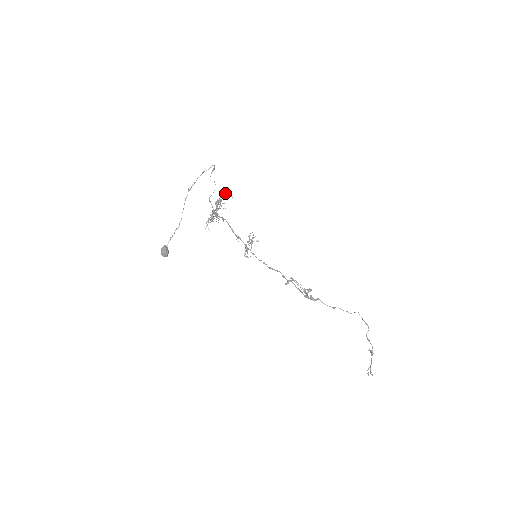
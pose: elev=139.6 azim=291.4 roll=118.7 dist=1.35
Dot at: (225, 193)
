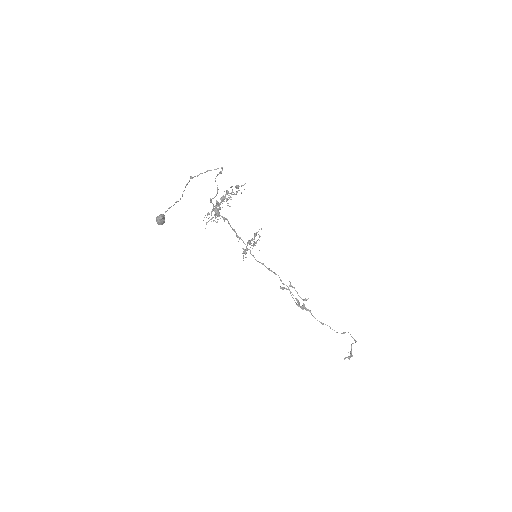
Dot at: (237, 188)
